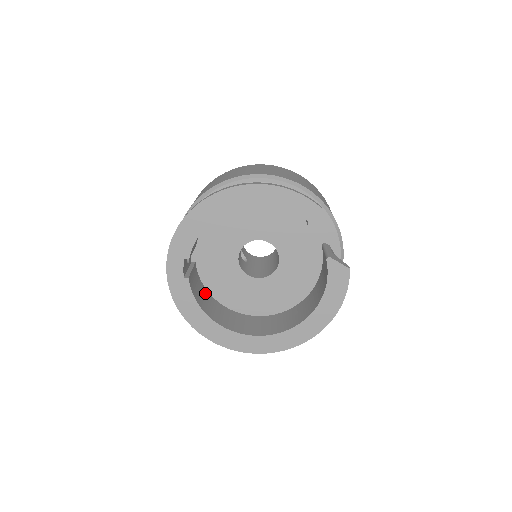
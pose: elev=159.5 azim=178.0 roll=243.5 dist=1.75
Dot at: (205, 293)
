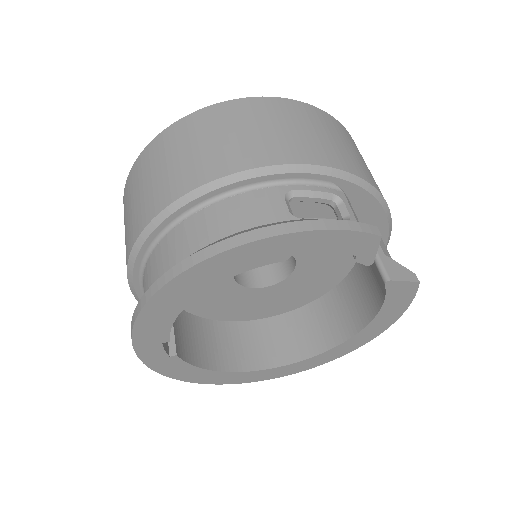
Dot at: (198, 326)
